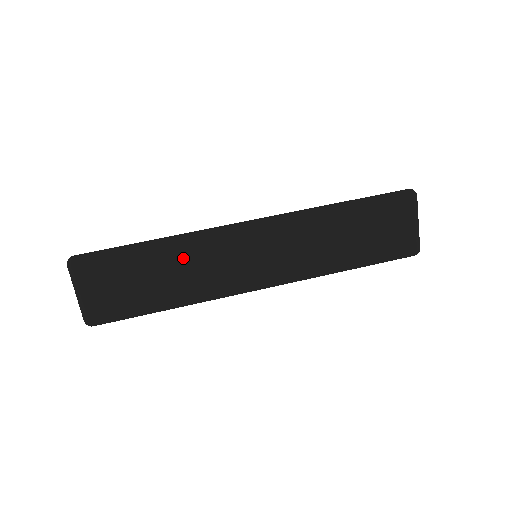
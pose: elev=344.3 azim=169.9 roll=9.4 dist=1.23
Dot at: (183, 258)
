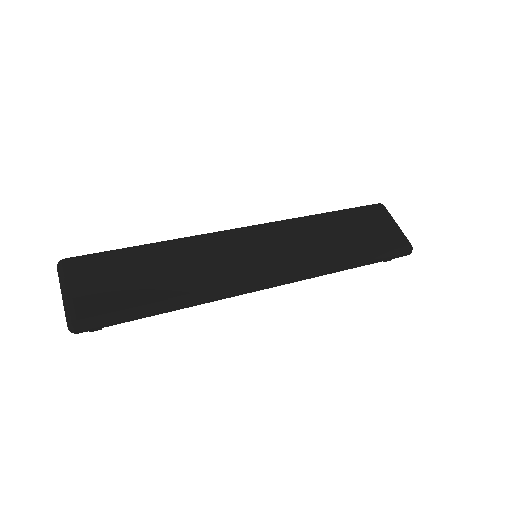
Dot at: (182, 253)
